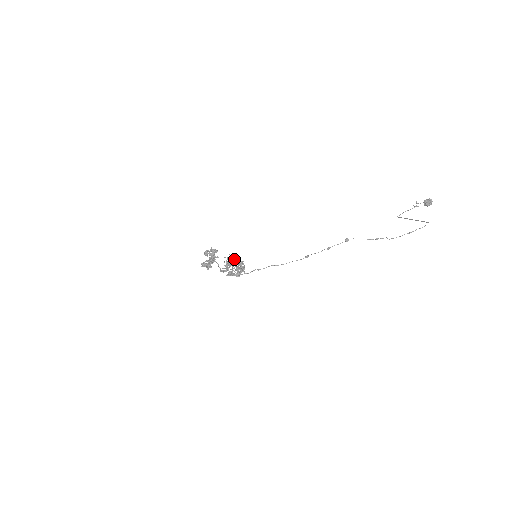
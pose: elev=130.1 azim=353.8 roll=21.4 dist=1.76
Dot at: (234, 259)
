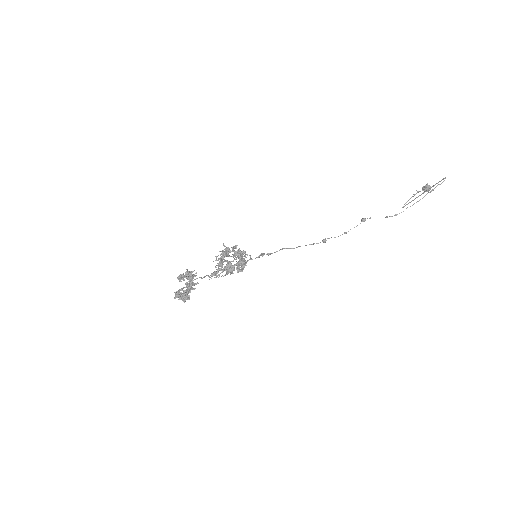
Dot at: (231, 247)
